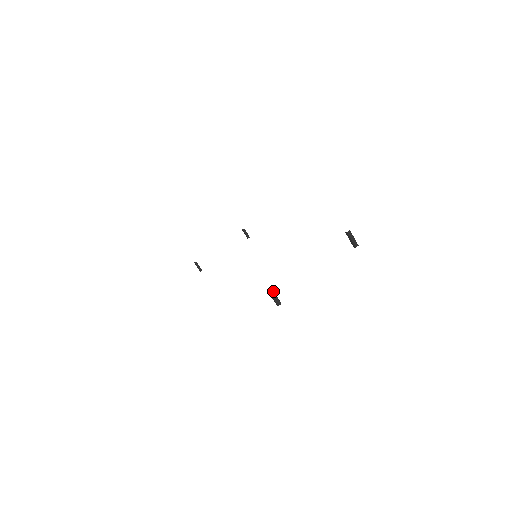
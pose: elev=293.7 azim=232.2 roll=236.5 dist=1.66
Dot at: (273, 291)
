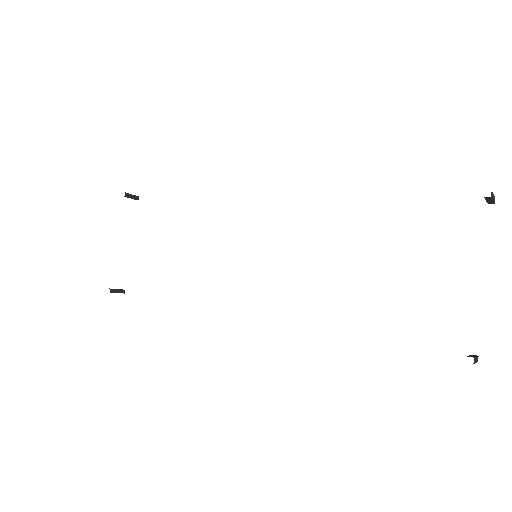
Dot at: (474, 358)
